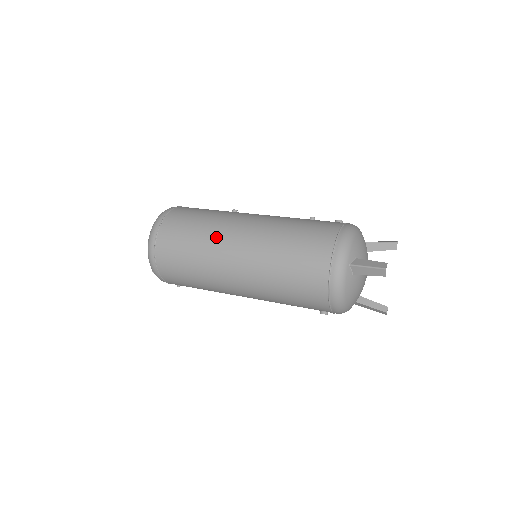
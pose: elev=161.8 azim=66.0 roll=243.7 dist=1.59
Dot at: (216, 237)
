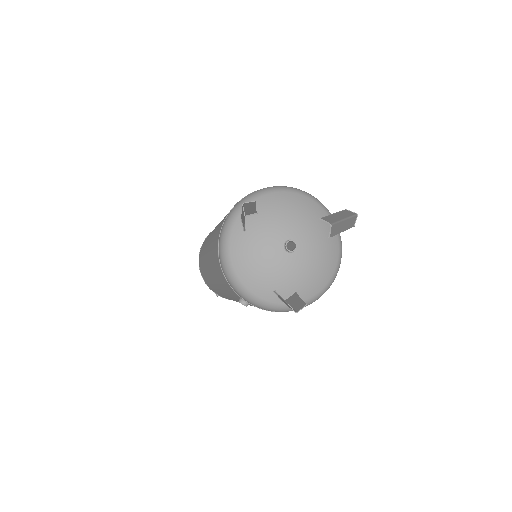
Dot at: occluded
